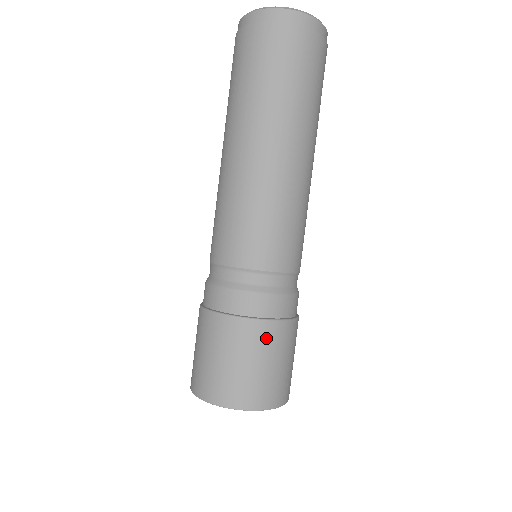
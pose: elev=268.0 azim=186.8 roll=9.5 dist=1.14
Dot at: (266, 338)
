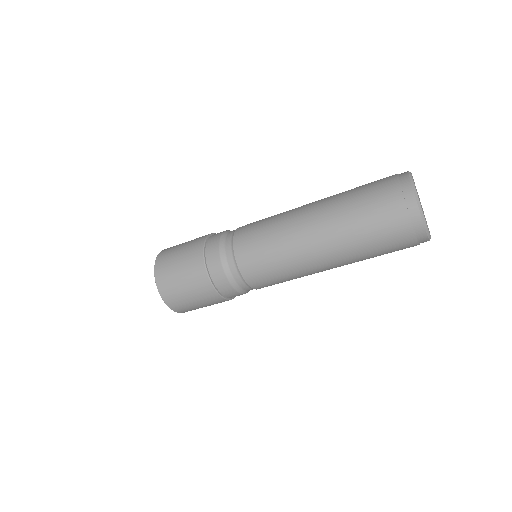
Dot at: (203, 289)
